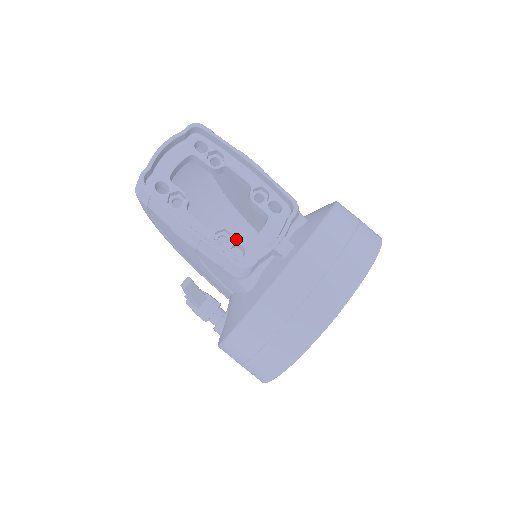
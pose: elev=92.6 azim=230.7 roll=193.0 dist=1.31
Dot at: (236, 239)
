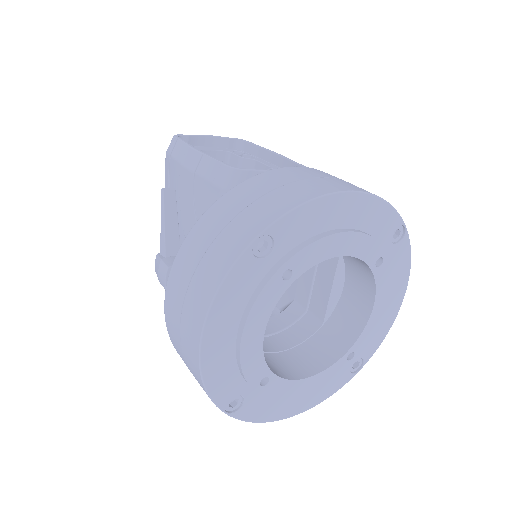
Dot at: occluded
